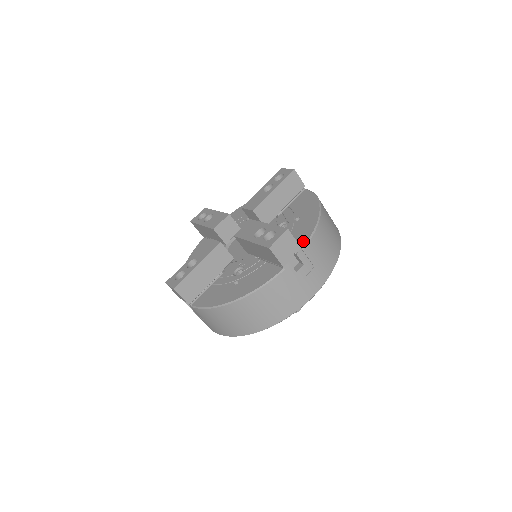
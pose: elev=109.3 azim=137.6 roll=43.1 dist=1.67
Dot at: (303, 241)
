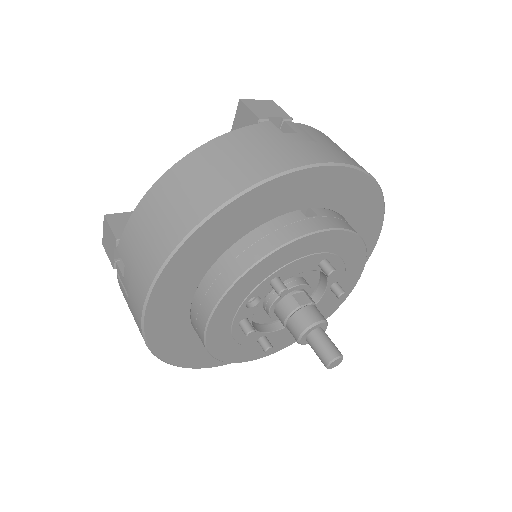
Dot at: occluded
